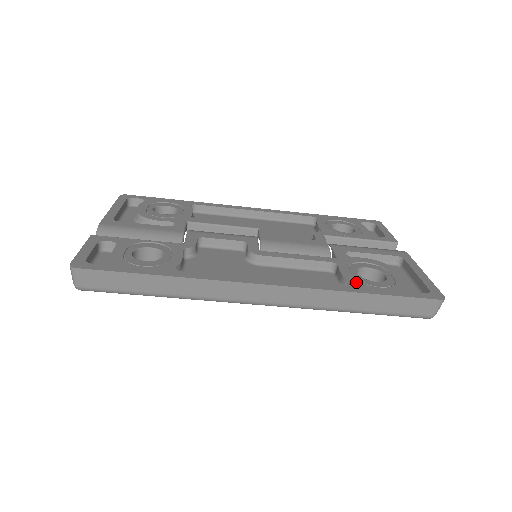
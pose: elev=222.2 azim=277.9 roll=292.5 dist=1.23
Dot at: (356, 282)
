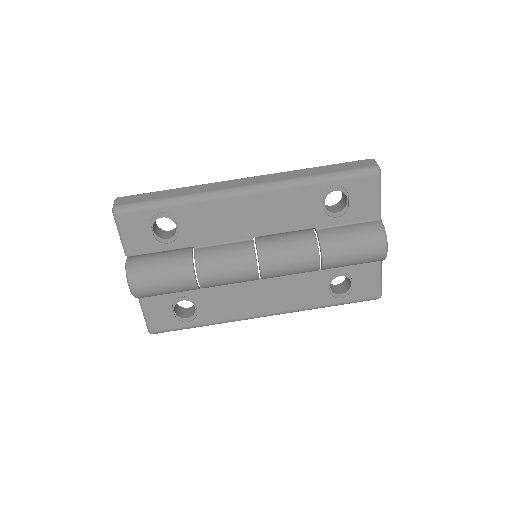
Dot at: occluded
